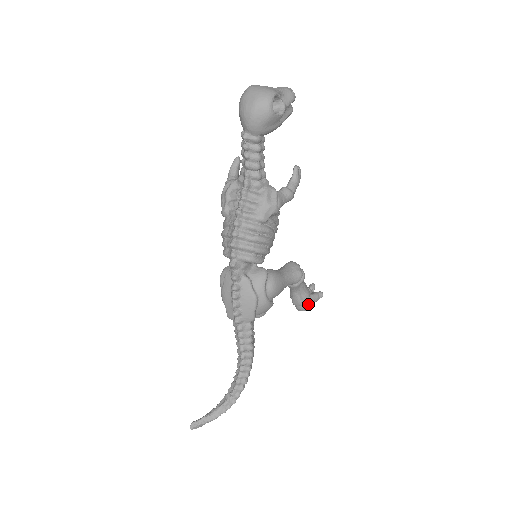
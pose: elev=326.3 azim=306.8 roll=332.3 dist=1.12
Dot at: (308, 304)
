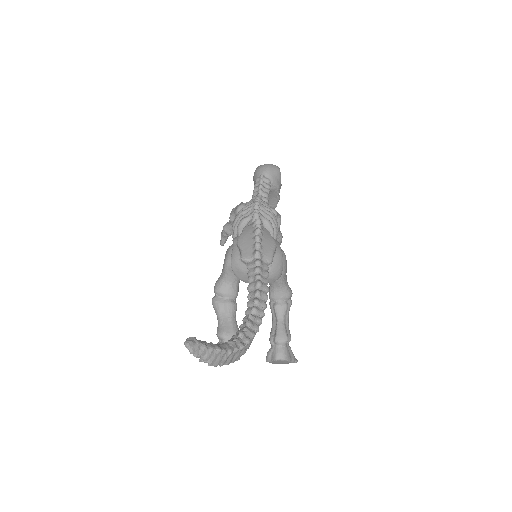
Dot at: (288, 352)
